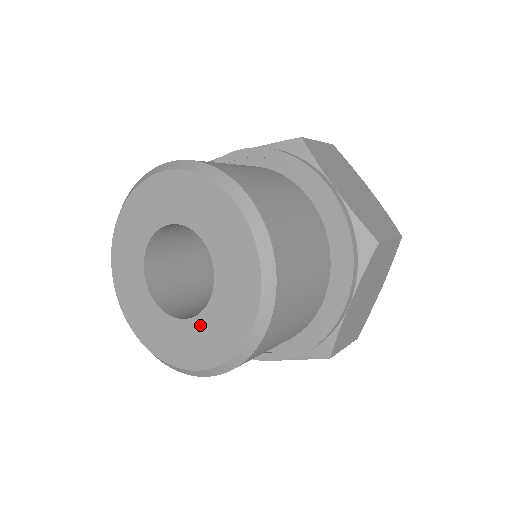
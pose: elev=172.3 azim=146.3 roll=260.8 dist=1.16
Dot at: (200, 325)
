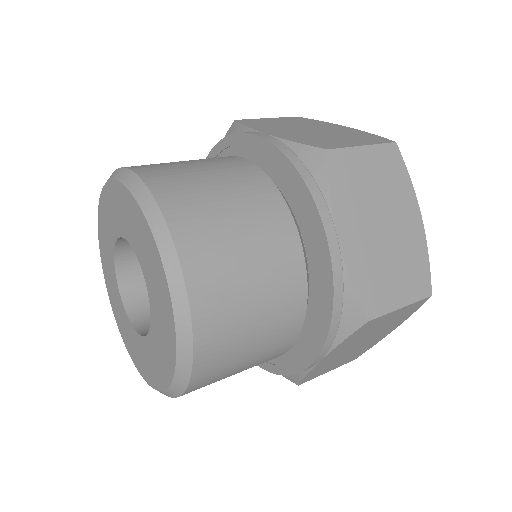
Dot at: (142, 345)
